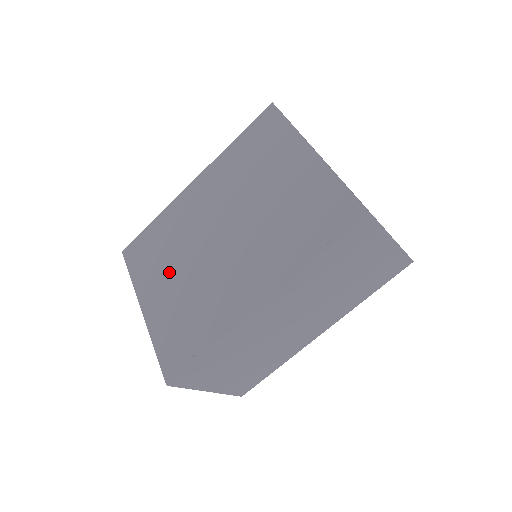
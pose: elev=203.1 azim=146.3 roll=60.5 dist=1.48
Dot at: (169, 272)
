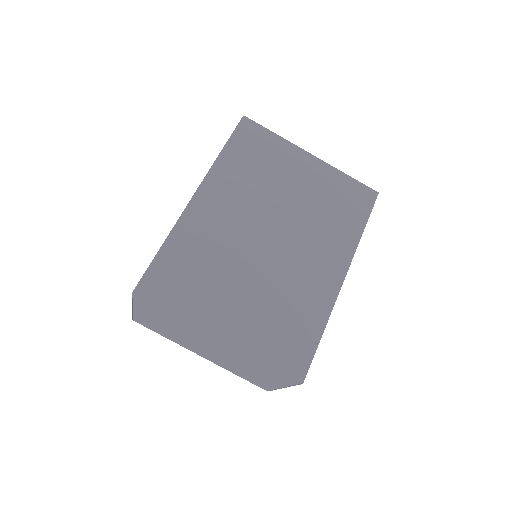
Dot at: (230, 288)
